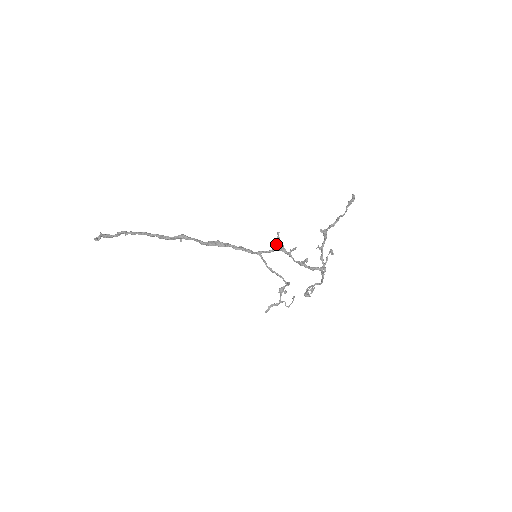
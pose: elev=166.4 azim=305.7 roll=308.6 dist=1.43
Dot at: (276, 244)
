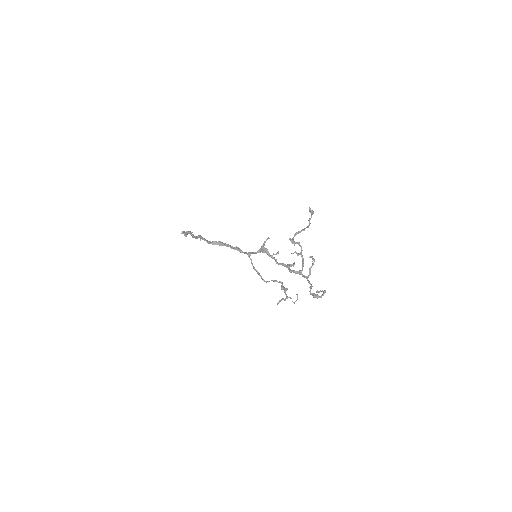
Dot at: (261, 247)
